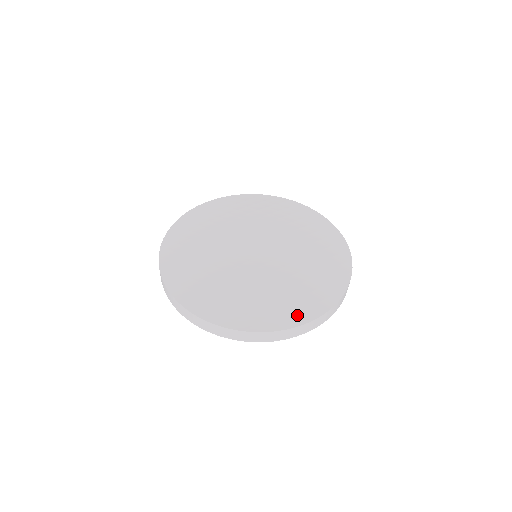
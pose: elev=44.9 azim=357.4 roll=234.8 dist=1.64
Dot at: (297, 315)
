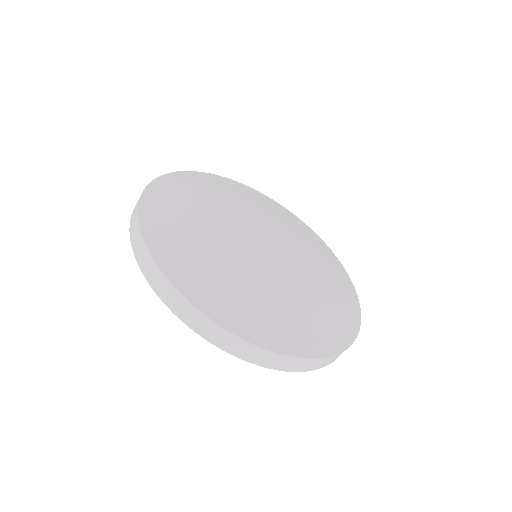
Dot at: (316, 343)
